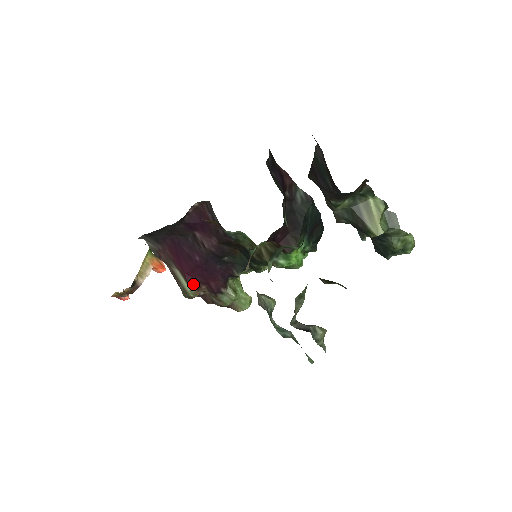
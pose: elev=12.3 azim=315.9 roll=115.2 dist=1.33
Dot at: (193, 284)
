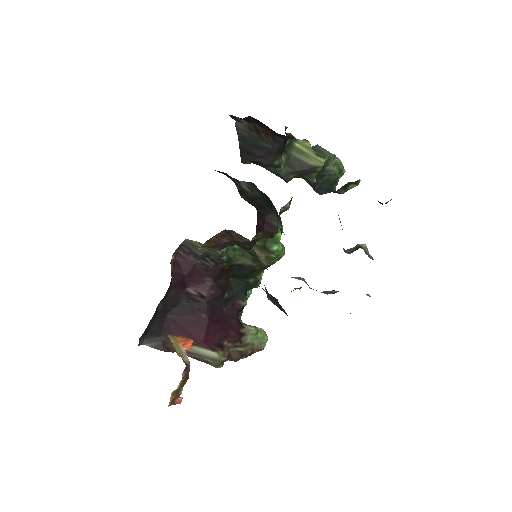
Dot at: (216, 347)
